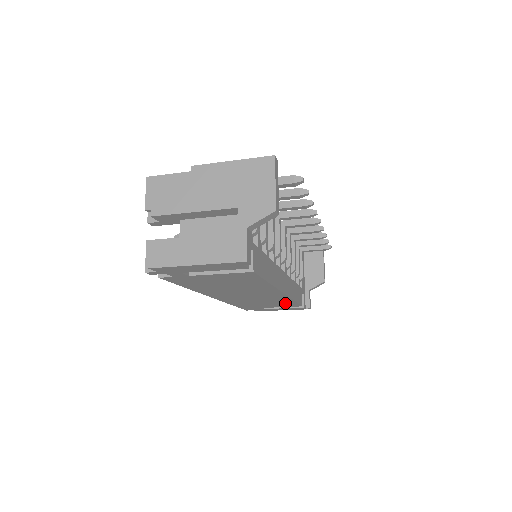
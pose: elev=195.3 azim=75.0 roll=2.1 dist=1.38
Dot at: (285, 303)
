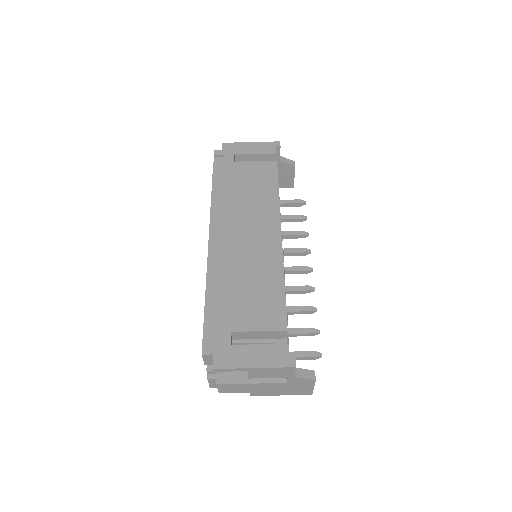
Dot at: (270, 298)
